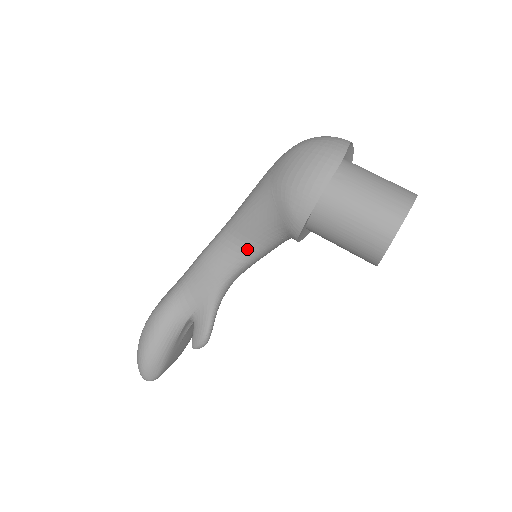
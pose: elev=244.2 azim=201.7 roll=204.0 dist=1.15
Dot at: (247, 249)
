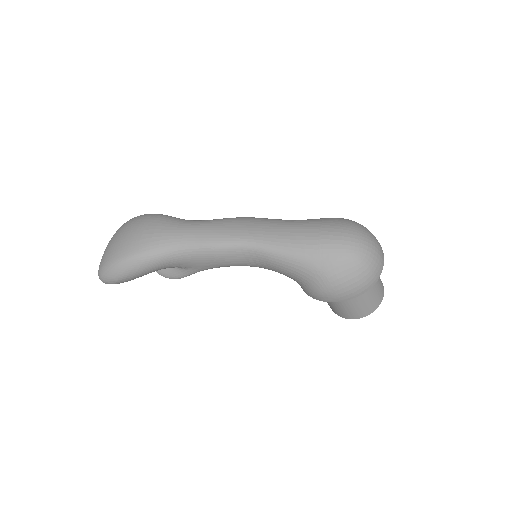
Dot at: (260, 266)
